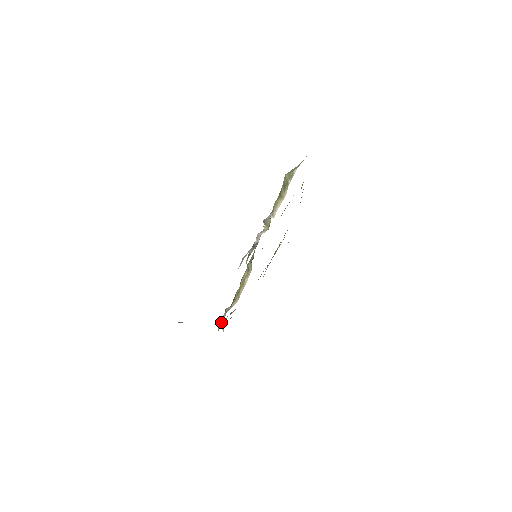
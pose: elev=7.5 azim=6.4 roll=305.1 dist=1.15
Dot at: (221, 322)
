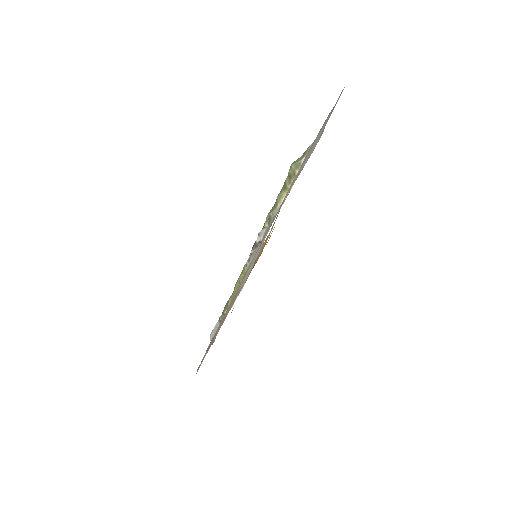
Dot at: (214, 332)
